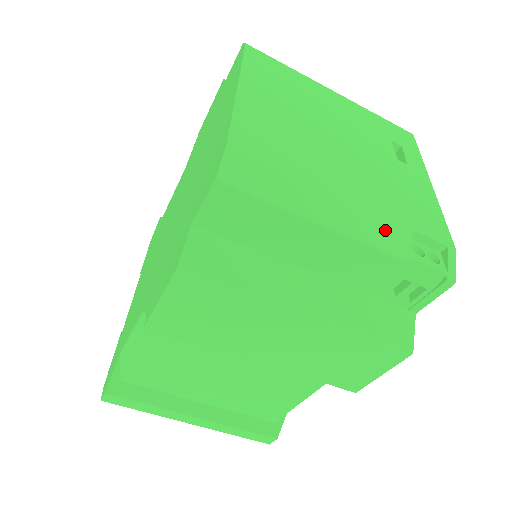
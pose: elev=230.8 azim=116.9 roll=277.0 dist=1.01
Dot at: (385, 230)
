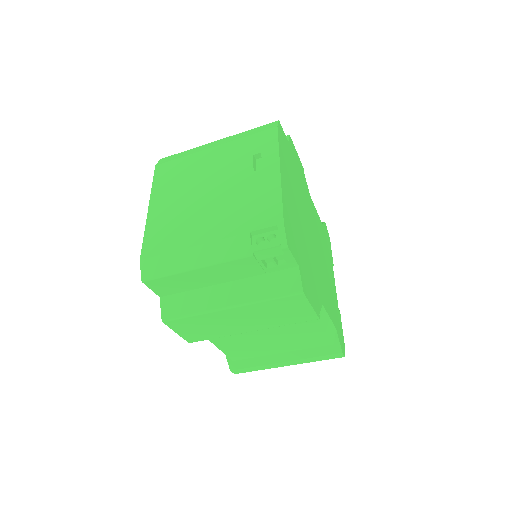
Dot at: (232, 245)
